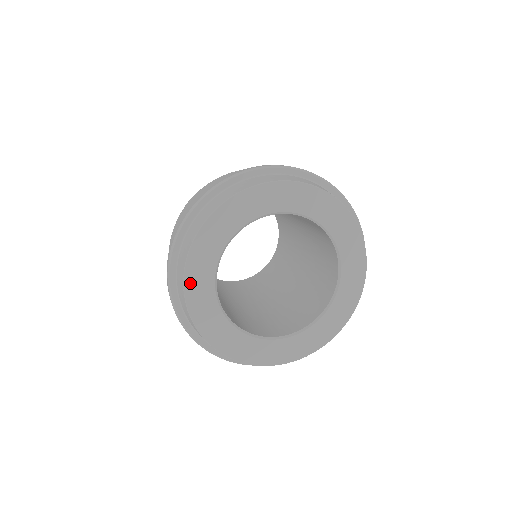
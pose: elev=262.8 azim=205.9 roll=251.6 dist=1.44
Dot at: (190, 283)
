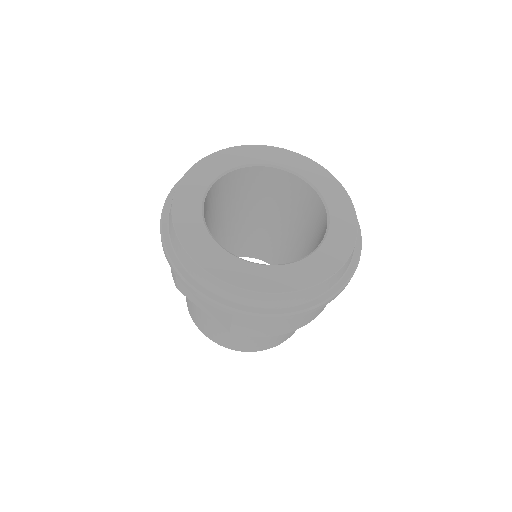
Dot at: (183, 187)
